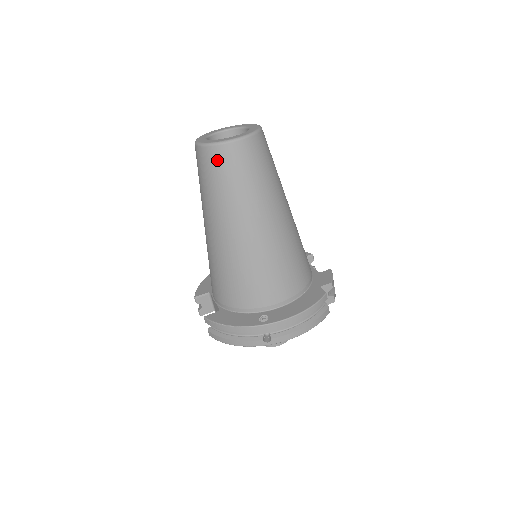
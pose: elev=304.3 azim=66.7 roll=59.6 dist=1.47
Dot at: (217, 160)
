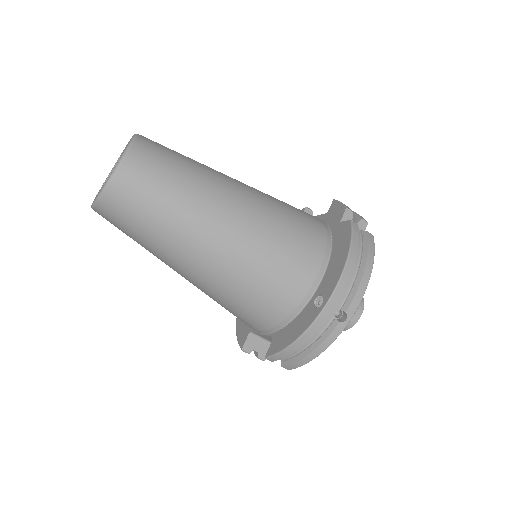
Dot at: (123, 200)
